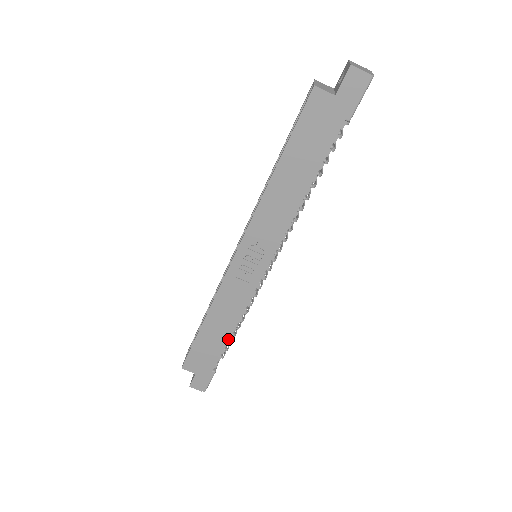
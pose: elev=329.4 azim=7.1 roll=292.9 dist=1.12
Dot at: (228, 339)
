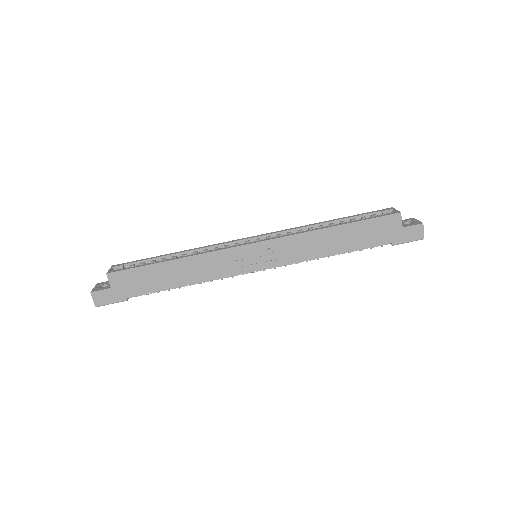
Dot at: (172, 287)
